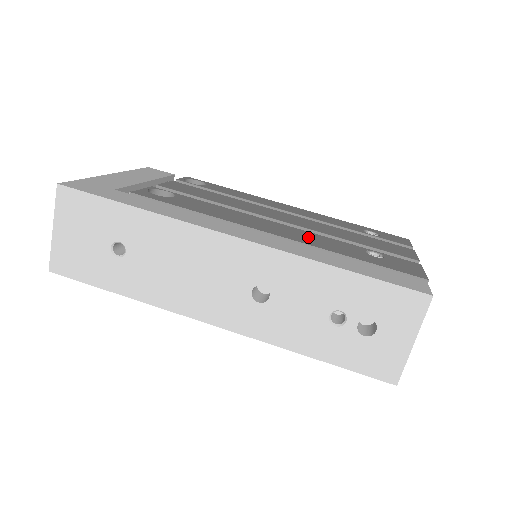
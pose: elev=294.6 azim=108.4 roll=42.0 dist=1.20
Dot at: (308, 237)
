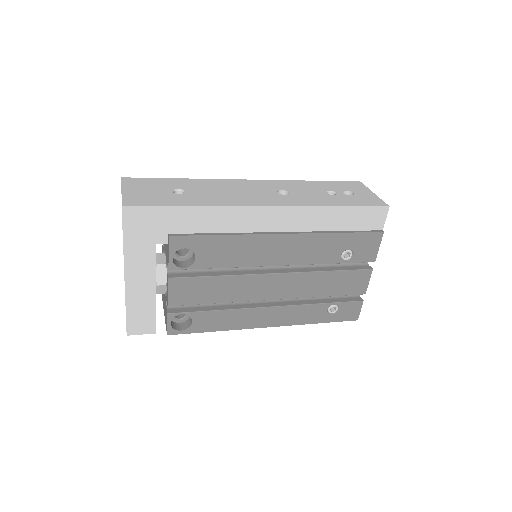
Dot at: occluded
